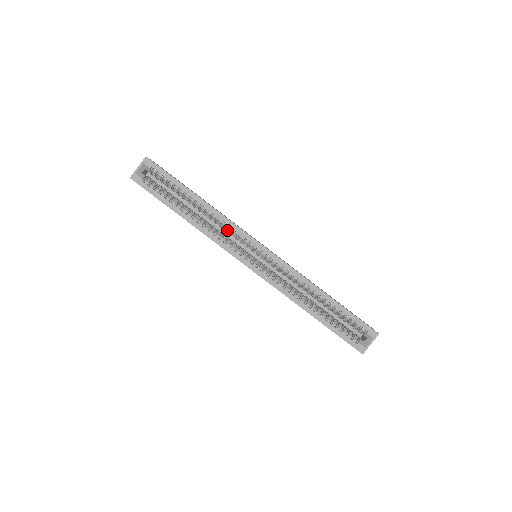
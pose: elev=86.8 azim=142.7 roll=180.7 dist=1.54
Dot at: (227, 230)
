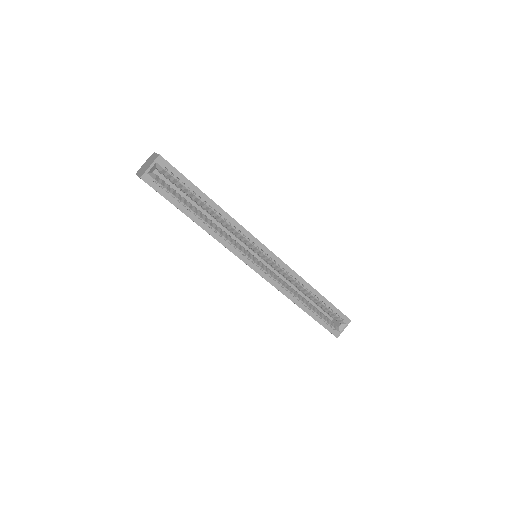
Dot at: (235, 233)
